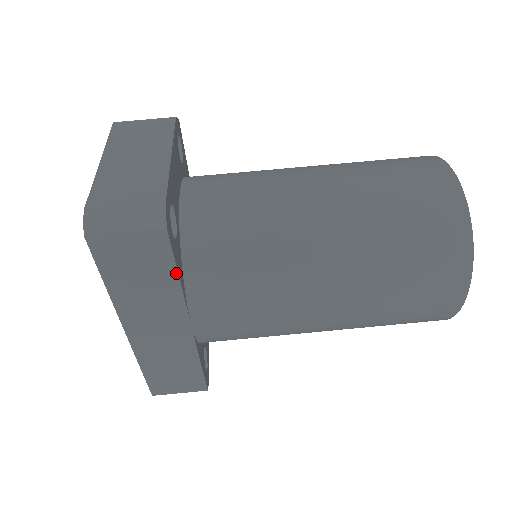
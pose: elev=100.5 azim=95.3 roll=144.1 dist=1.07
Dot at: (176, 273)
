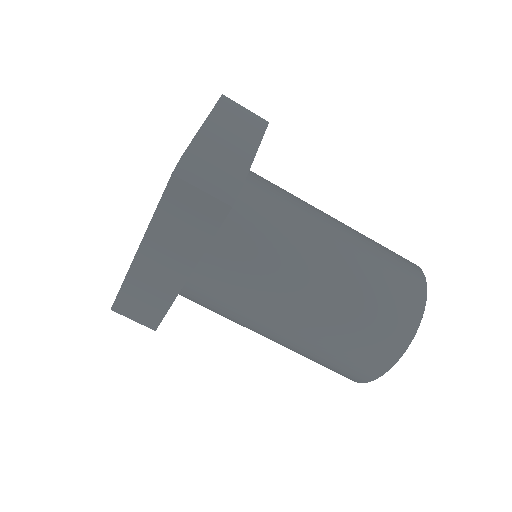
Dot at: (211, 238)
